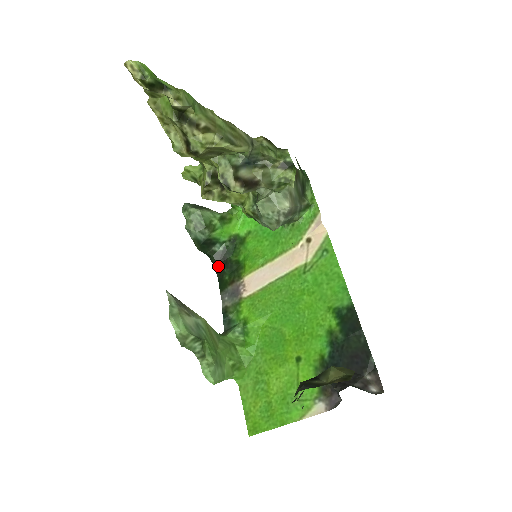
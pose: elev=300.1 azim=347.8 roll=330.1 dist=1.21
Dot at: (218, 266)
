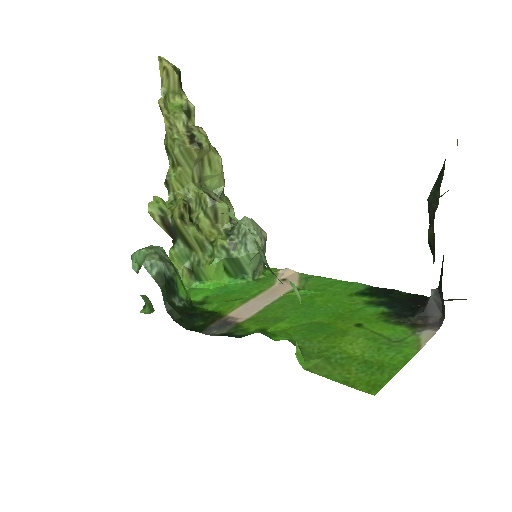
Dot at: (182, 319)
